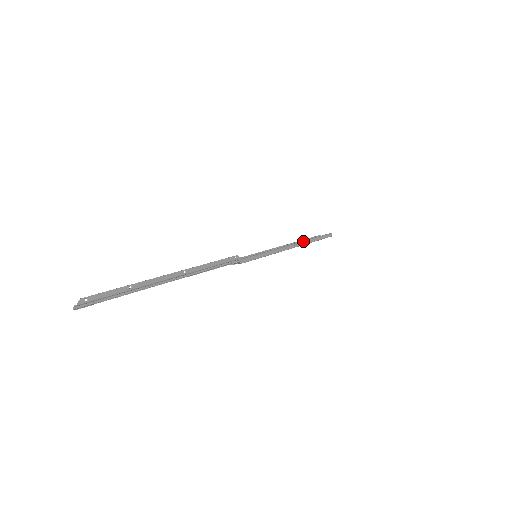
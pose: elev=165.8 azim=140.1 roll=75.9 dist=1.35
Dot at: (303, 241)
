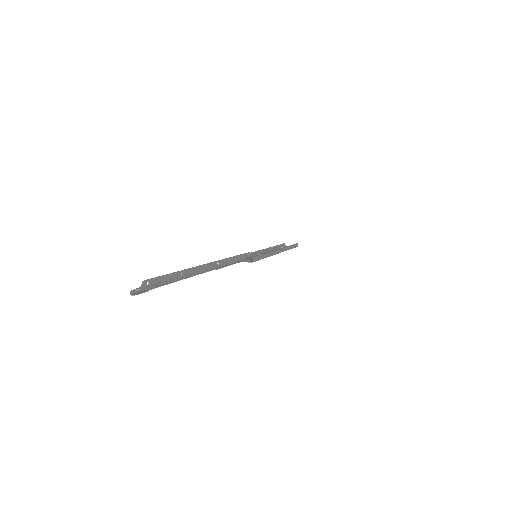
Dot at: (284, 247)
